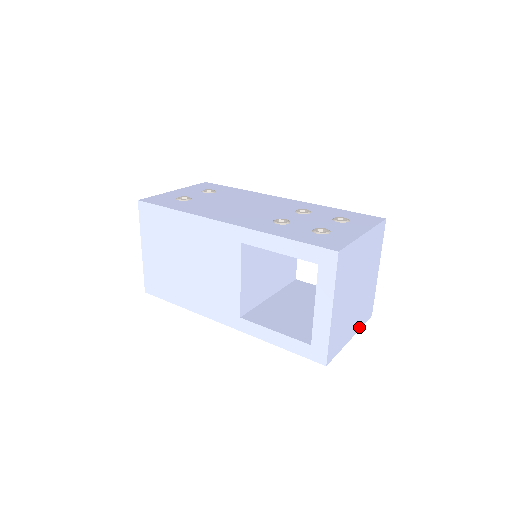
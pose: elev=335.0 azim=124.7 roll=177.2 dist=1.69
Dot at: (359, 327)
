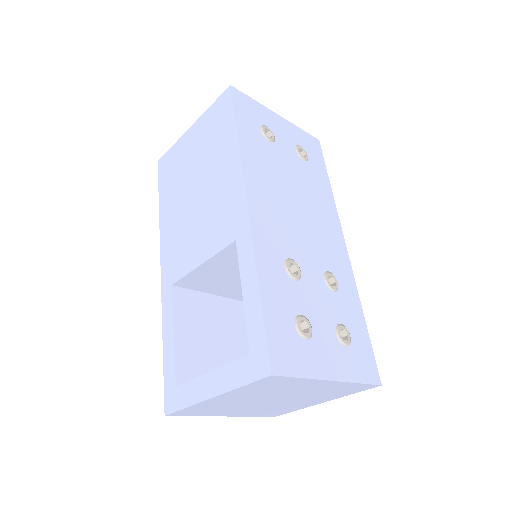
Dot at: (247, 415)
